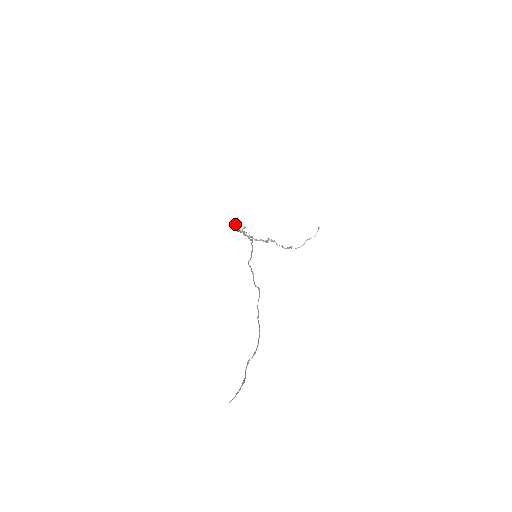
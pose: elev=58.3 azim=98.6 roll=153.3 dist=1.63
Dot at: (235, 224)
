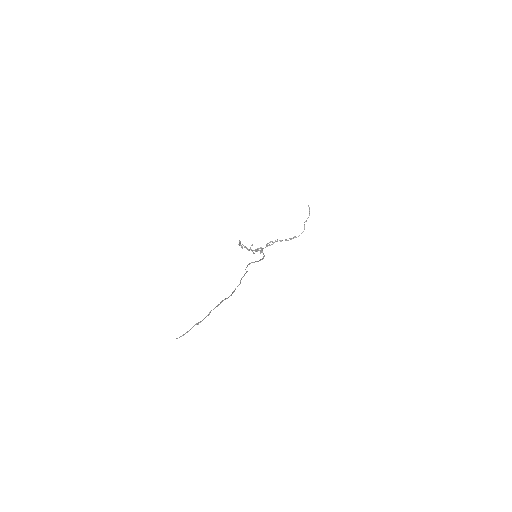
Dot at: (246, 248)
